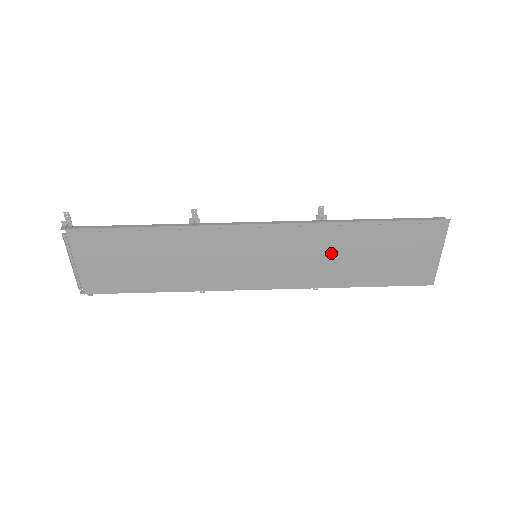
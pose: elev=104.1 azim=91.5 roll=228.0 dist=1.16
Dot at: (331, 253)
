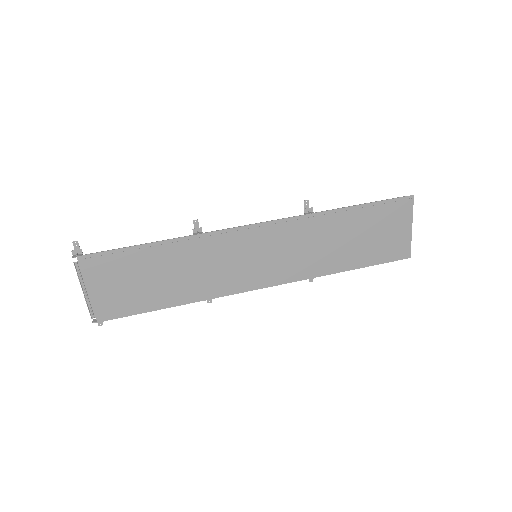
Dot at: (321, 242)
